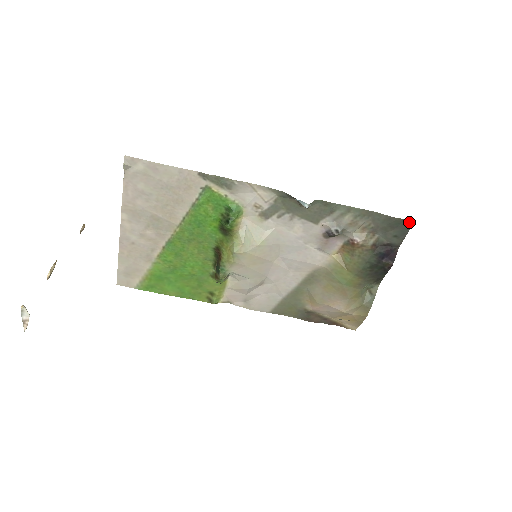
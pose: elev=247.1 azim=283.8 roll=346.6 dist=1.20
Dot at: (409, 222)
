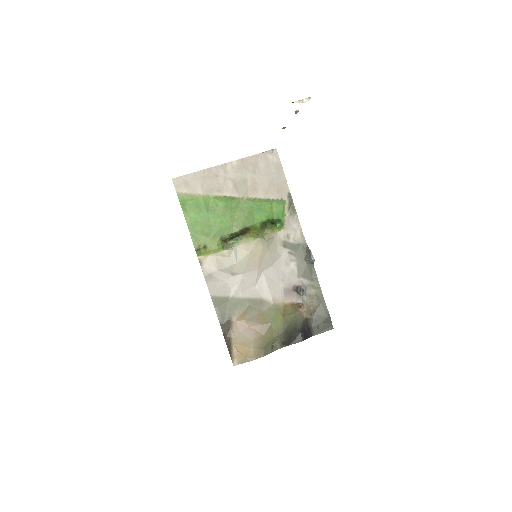
Dot at: (331, 327)
